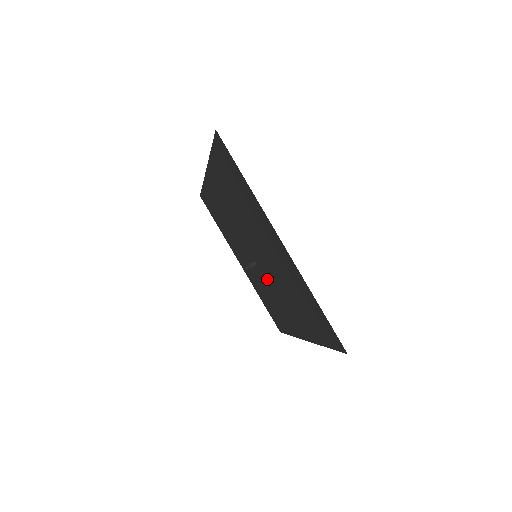
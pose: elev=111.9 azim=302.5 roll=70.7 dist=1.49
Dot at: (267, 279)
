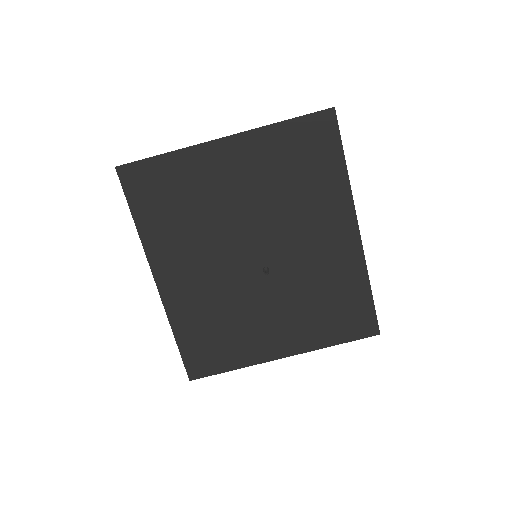
Dot at: (286, 259)
